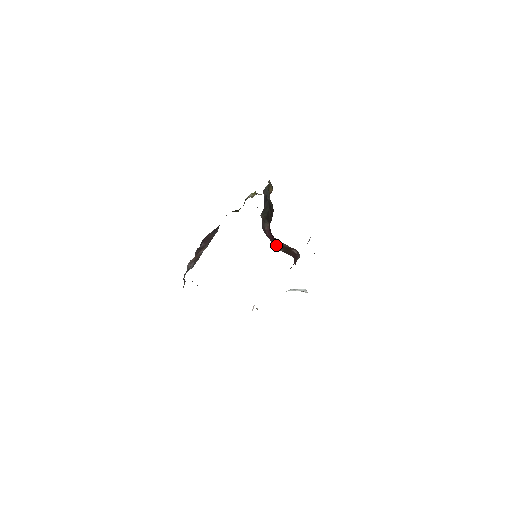
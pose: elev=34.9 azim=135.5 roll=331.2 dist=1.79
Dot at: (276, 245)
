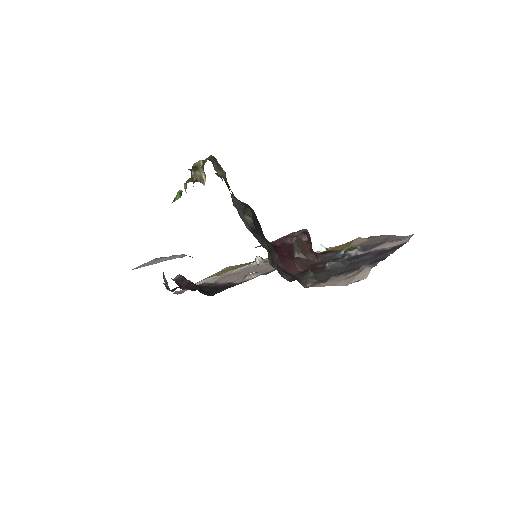
Dot at: (291, 260)
